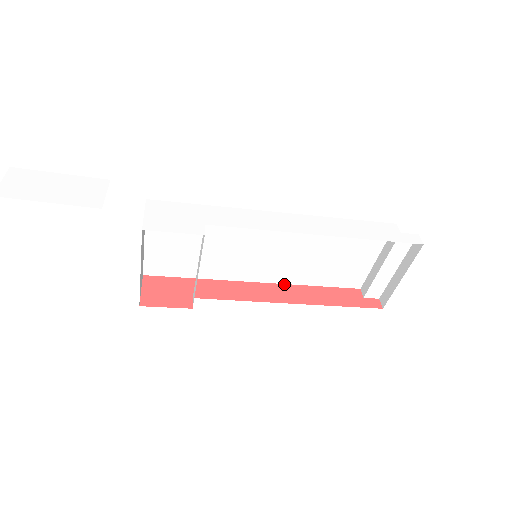
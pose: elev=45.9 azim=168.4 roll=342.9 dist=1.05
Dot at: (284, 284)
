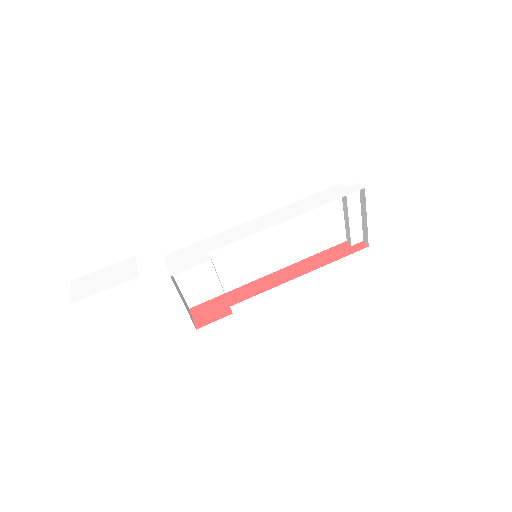
Dot at: (289, 266)
